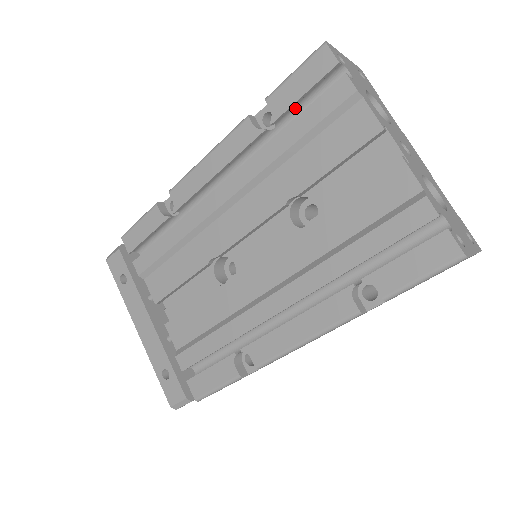
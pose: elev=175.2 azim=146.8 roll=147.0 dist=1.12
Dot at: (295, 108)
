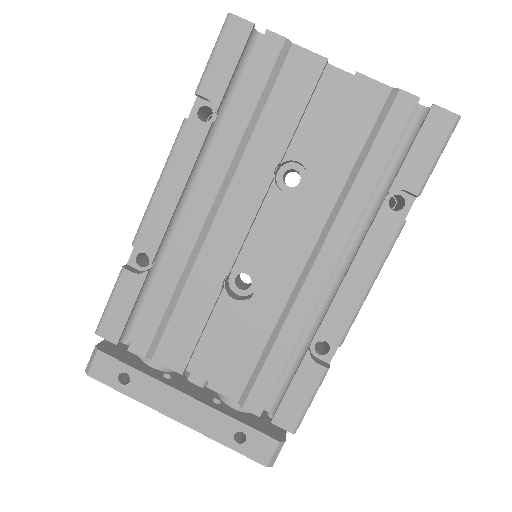
Dot at: (228, 89)
